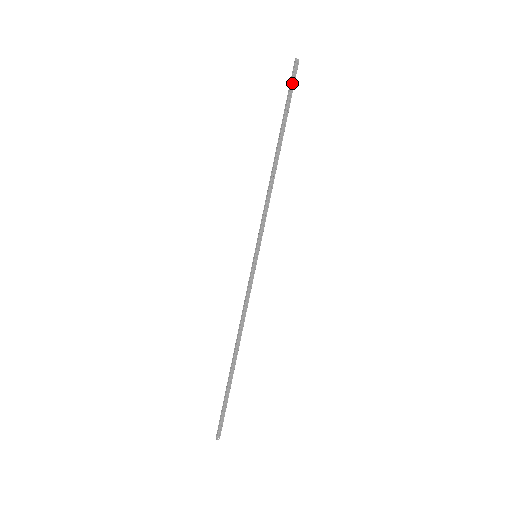
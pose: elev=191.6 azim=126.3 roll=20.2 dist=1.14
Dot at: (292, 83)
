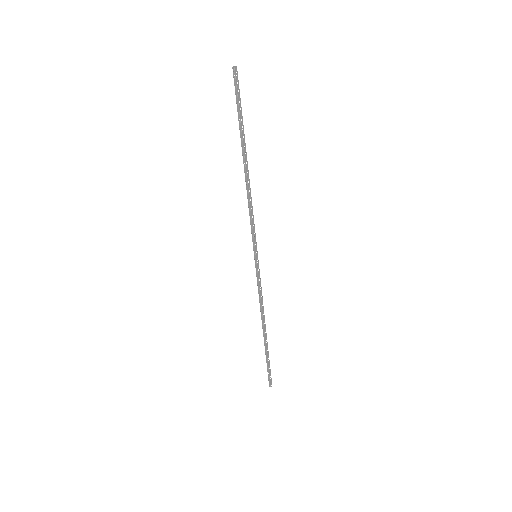
Dot at: (238, 94)
